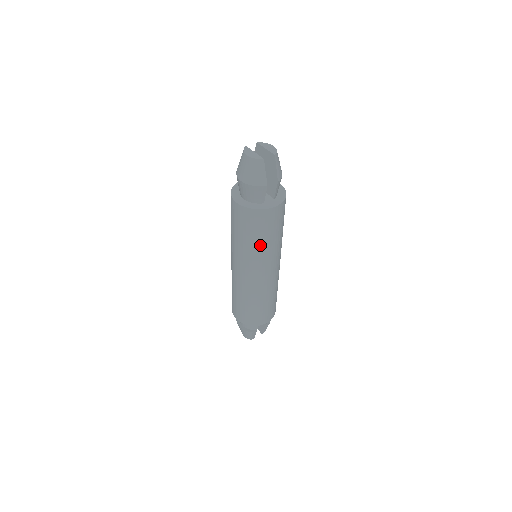
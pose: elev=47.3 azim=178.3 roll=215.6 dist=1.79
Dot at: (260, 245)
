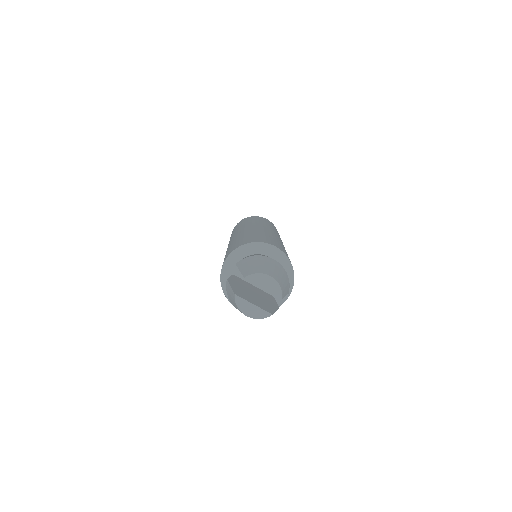
Dot at: occluded
